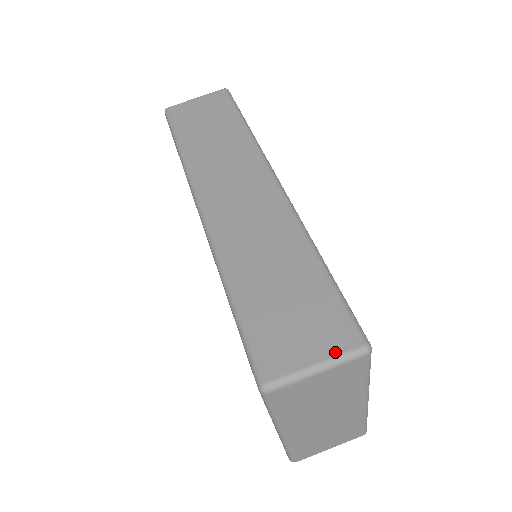
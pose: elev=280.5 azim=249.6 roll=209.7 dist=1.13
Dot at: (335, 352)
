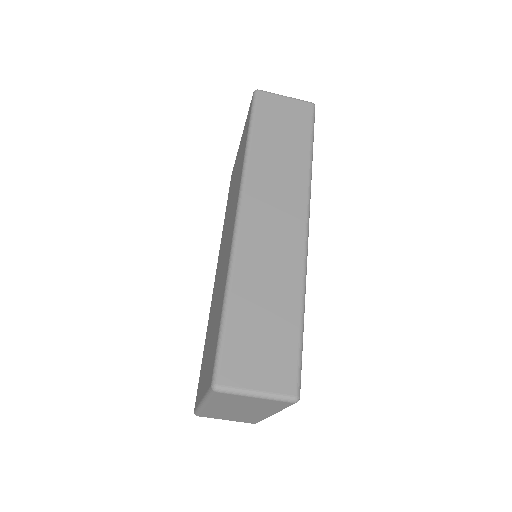
Dot at: (275, 390)
